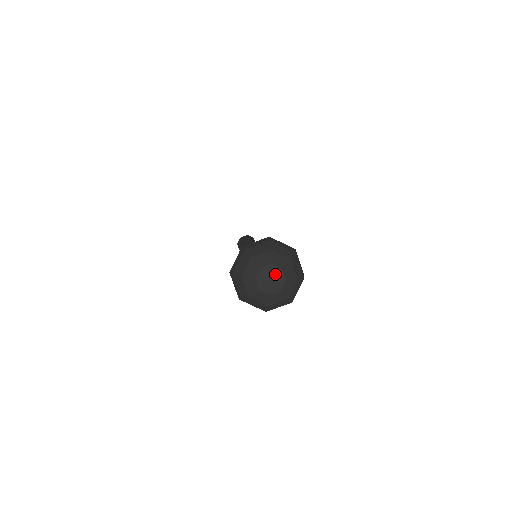
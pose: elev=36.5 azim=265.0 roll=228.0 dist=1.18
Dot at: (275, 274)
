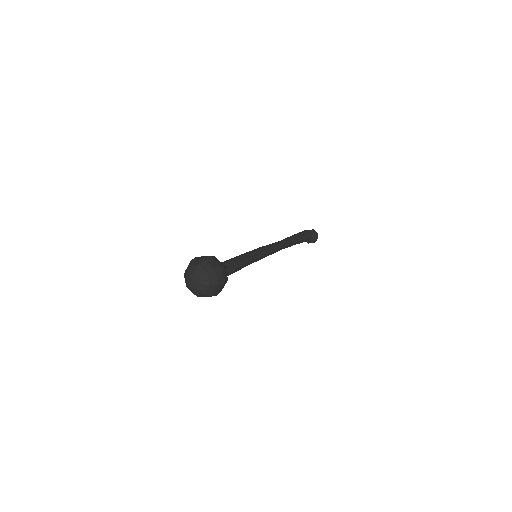
Dot at: (193, 278)
